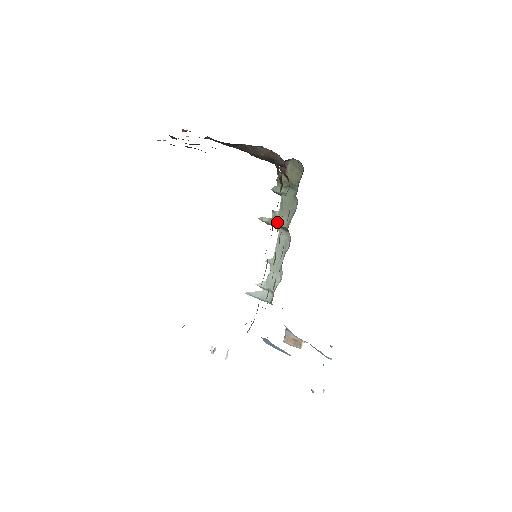
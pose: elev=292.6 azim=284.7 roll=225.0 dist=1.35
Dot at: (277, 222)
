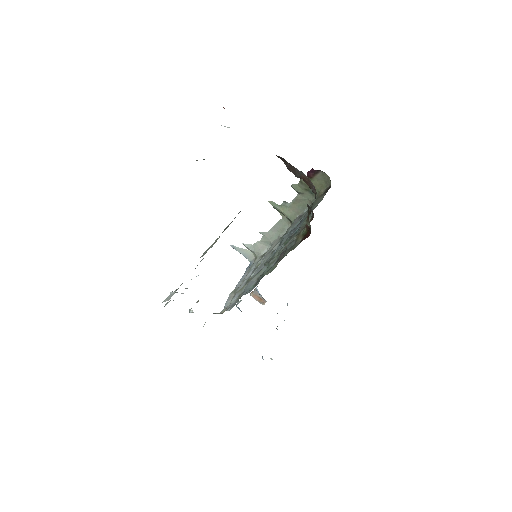
Dot at: (284, 212)
